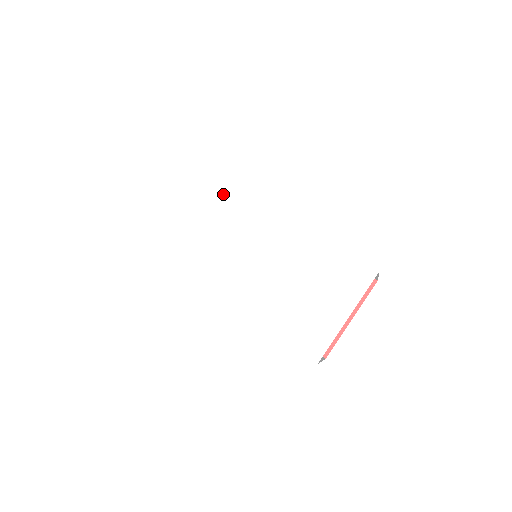
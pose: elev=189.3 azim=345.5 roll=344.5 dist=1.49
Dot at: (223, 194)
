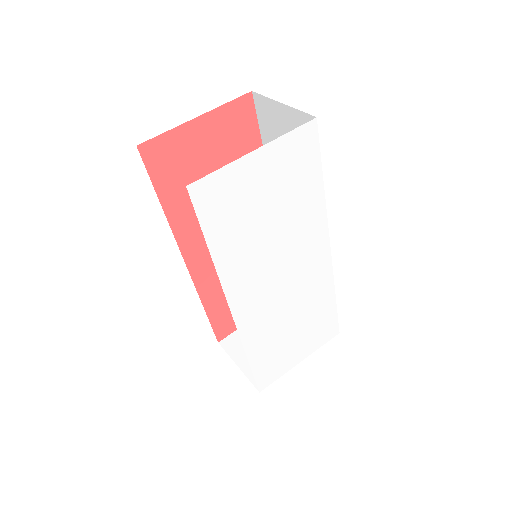
Dot at: (309, 206)
